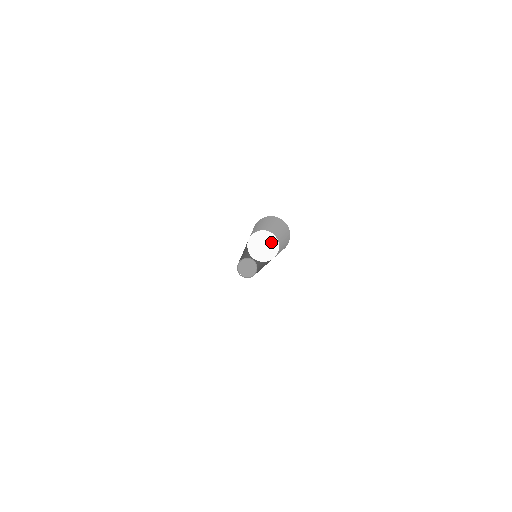
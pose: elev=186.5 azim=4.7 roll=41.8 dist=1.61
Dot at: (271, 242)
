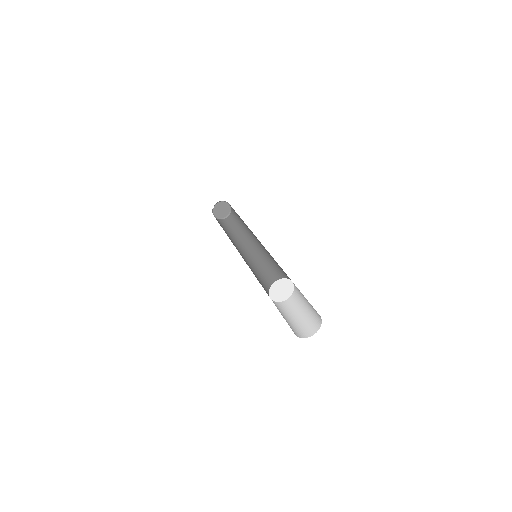
Dot at: (289, 289)
